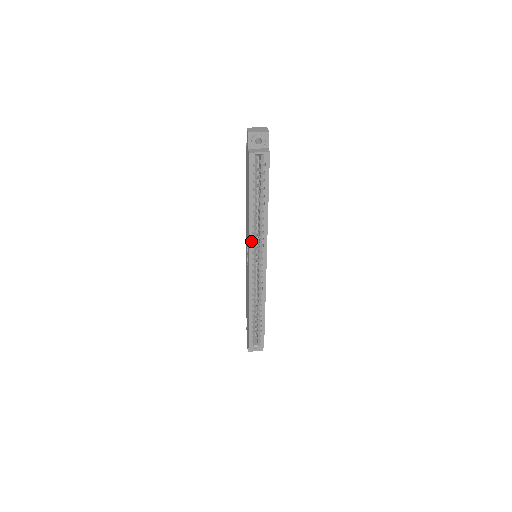
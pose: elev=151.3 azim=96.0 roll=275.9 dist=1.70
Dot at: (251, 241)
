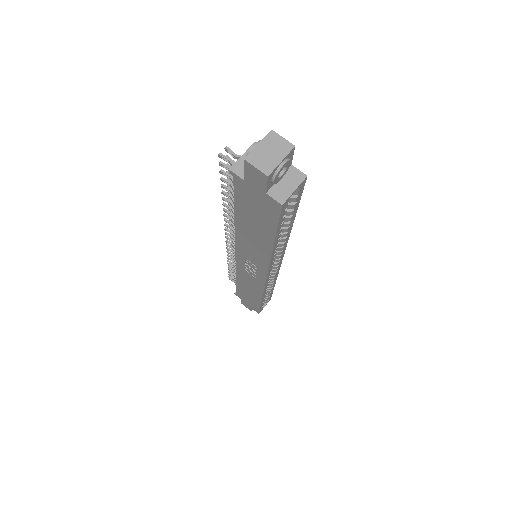
Dot at: (271, 265)
